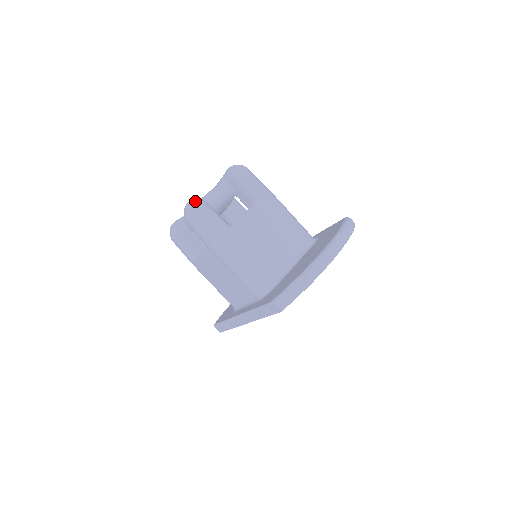
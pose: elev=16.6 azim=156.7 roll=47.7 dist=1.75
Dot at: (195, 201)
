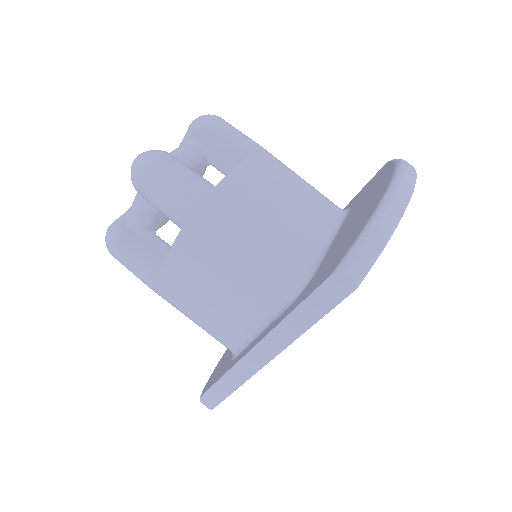
Dot at: (149, 150)
